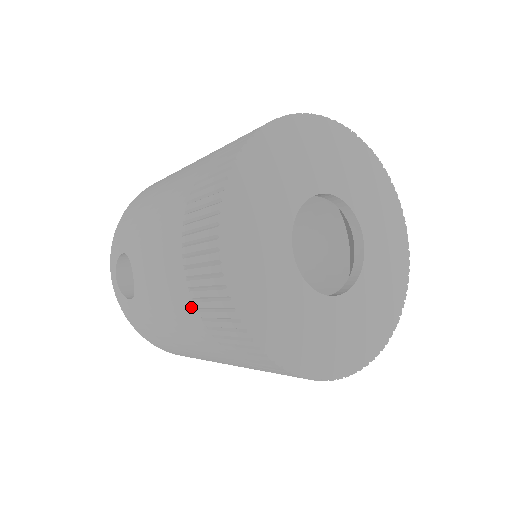
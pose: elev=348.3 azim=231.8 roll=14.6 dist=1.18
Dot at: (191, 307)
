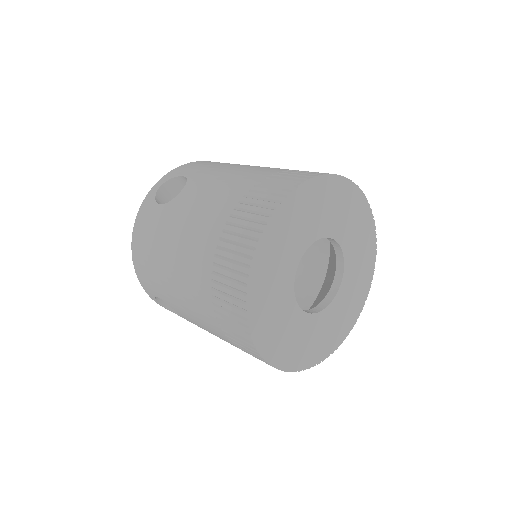
Dot at: occluded
